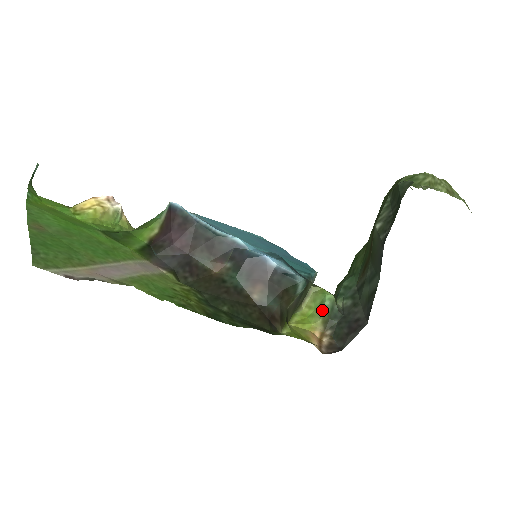
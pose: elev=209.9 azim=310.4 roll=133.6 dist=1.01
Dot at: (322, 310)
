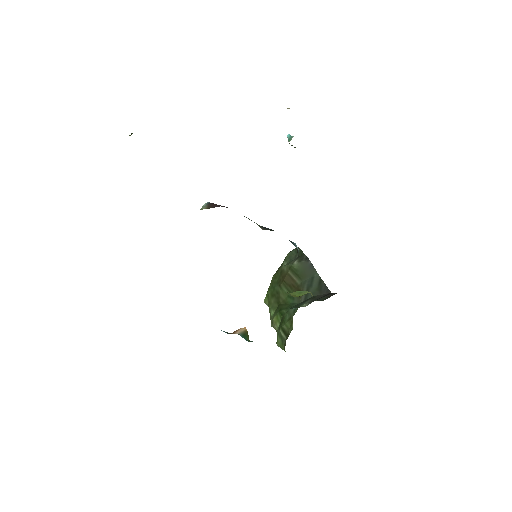
Dot at: (305, 292)
